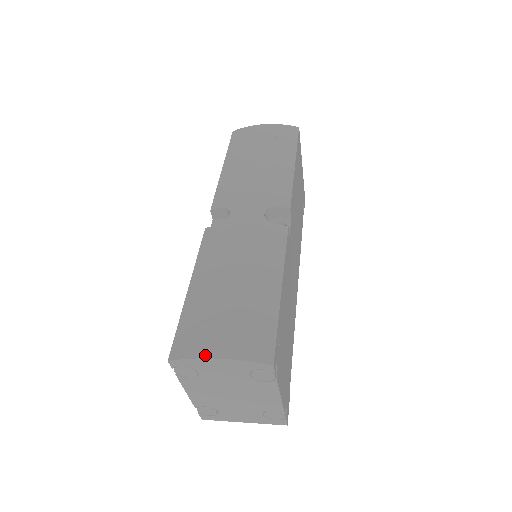
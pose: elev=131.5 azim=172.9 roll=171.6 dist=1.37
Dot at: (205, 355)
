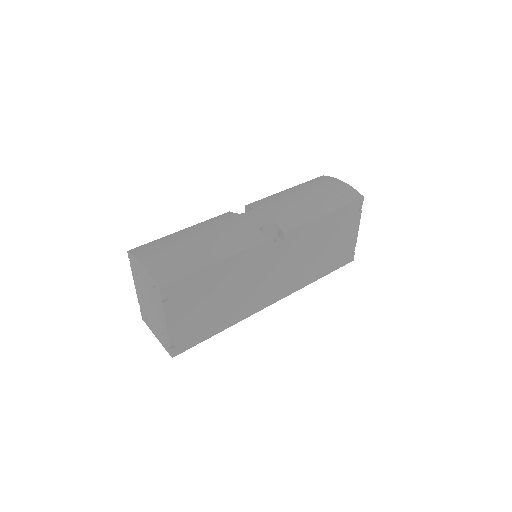
Dot at: (140, 258)
